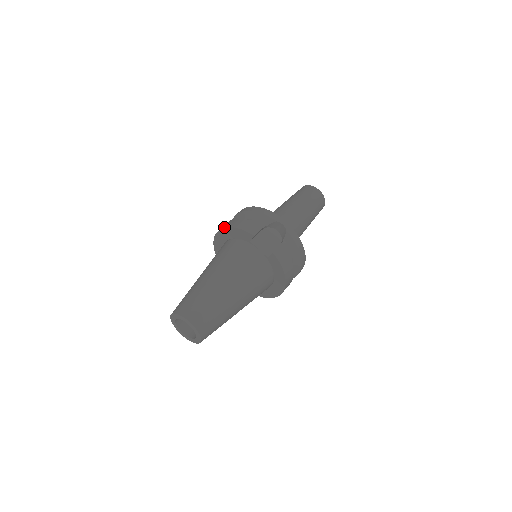
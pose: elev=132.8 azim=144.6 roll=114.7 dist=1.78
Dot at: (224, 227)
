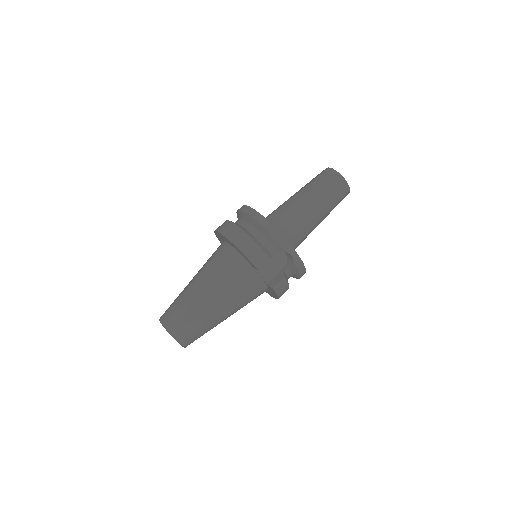
Dot at: (230, 240)
